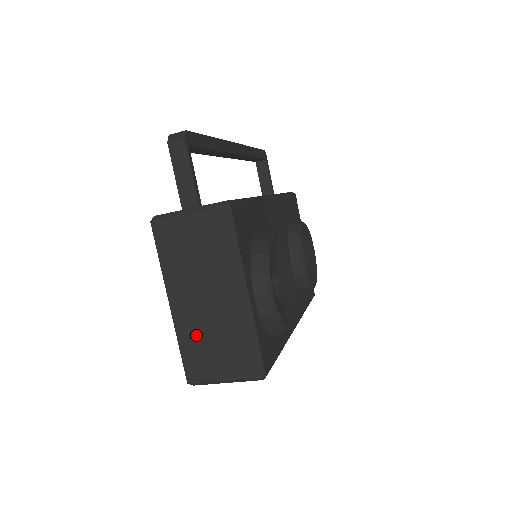
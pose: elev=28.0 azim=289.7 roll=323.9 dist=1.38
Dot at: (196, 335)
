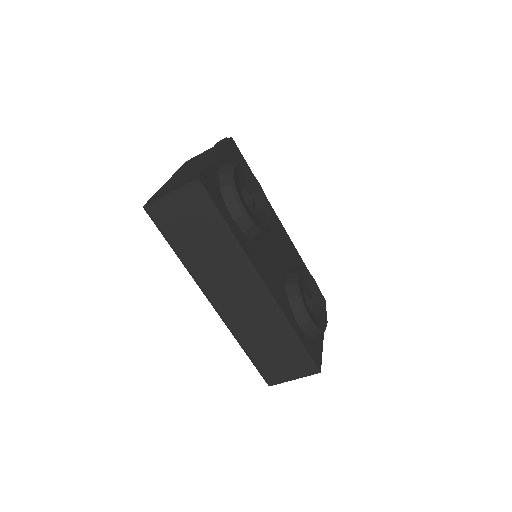
Dot at: (170, 184)
